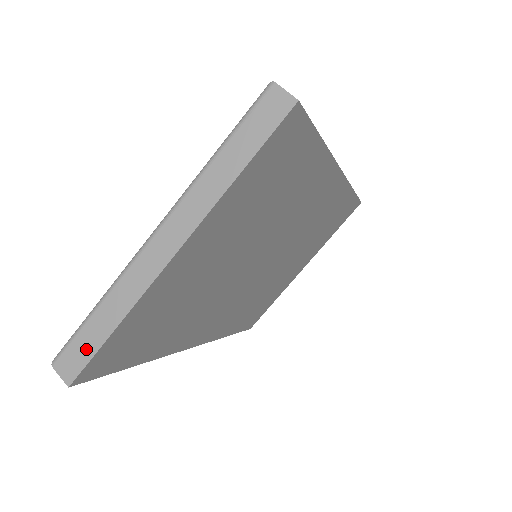
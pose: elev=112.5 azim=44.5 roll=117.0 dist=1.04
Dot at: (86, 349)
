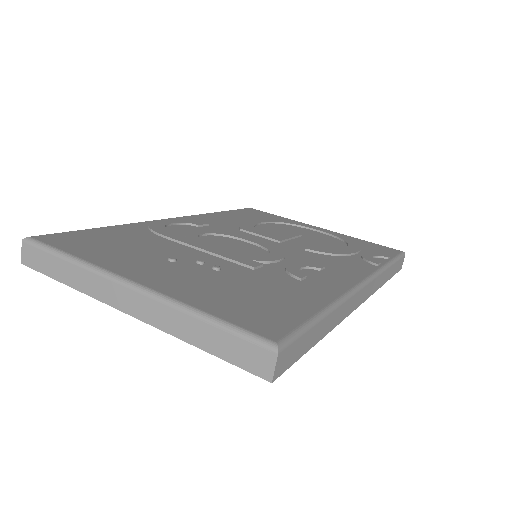
Dot at: (44, 266)
